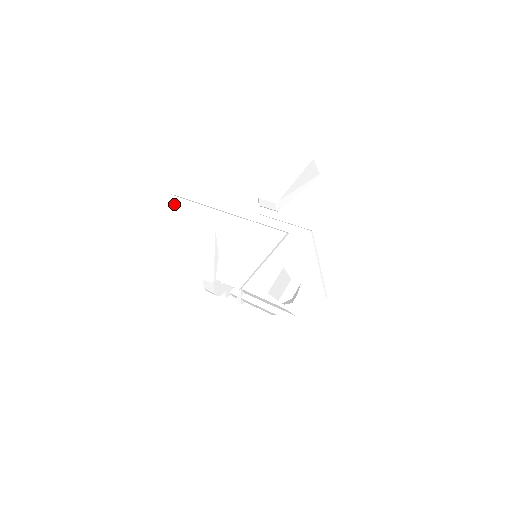
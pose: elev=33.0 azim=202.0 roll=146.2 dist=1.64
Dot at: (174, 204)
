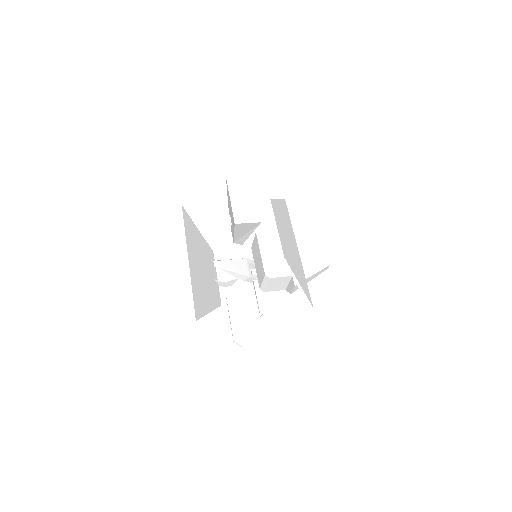
Dot at: occluded
